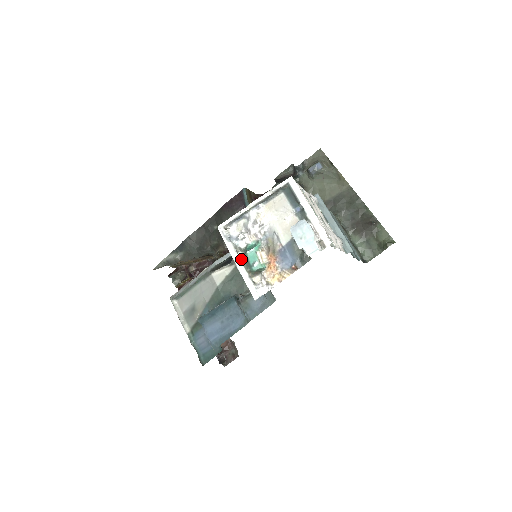
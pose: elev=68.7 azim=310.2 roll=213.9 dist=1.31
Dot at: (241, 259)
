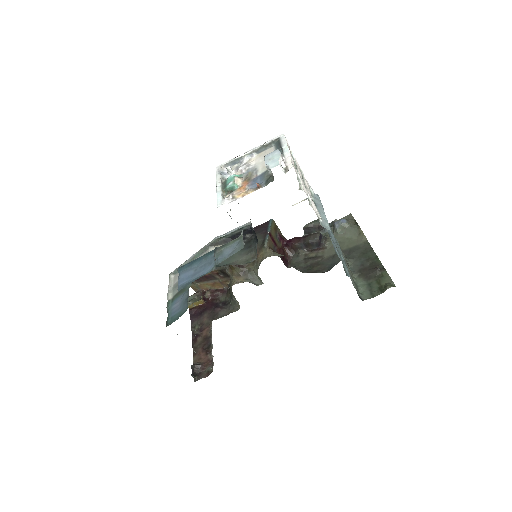
Dot at: (222, 184)
